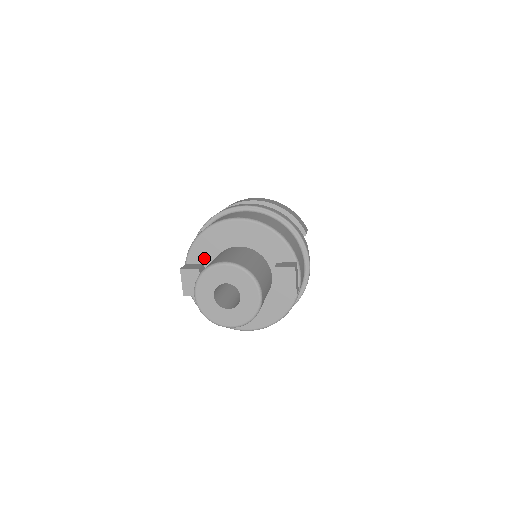
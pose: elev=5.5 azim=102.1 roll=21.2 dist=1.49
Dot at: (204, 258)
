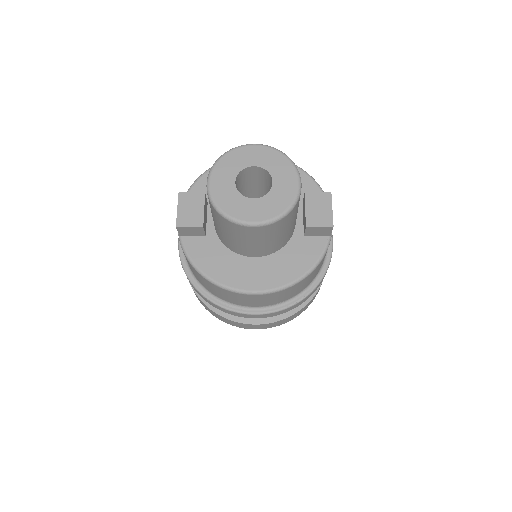
Dot at: occluded
